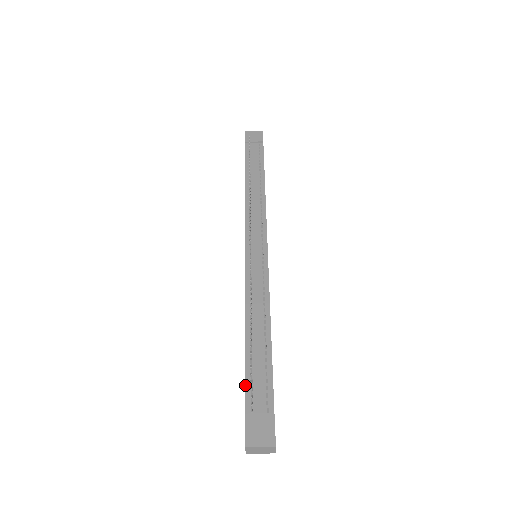
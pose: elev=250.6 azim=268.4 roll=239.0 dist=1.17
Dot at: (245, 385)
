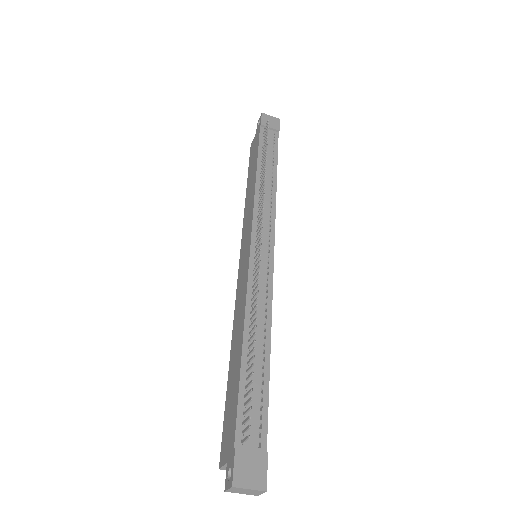
Dot at: (237, 408)
